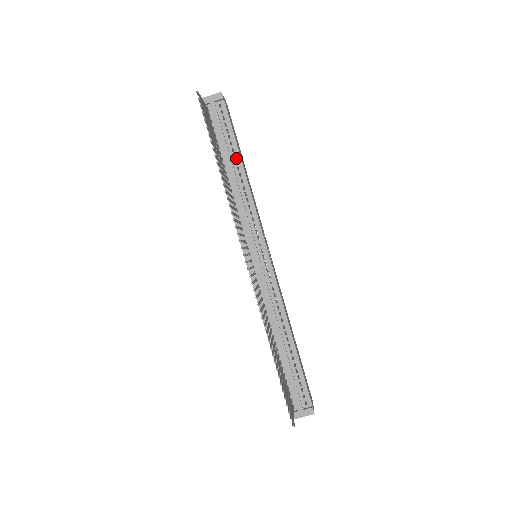
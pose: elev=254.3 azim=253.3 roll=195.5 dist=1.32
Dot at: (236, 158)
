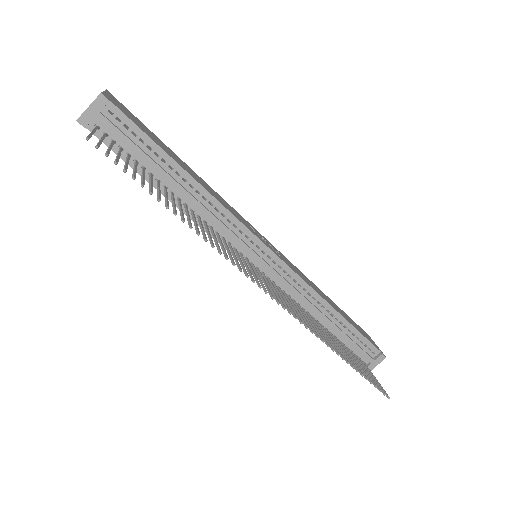
Dot at: (174, 169)
